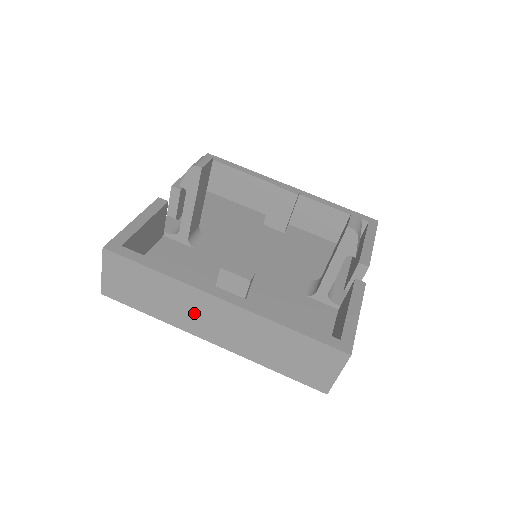
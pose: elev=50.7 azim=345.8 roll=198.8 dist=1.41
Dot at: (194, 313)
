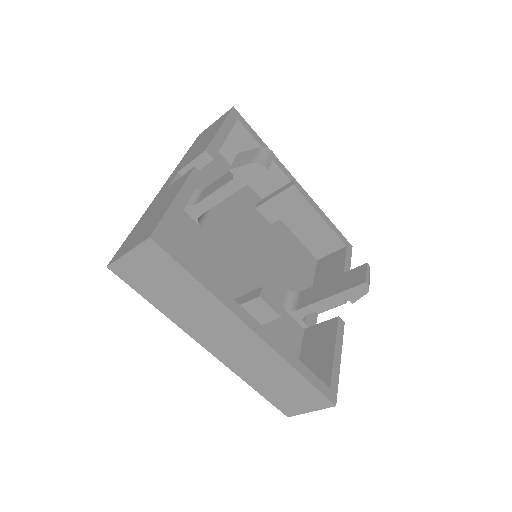
Dot at: (211, 327)
